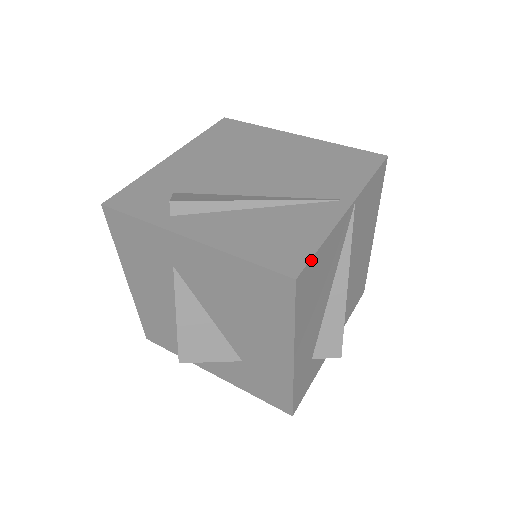
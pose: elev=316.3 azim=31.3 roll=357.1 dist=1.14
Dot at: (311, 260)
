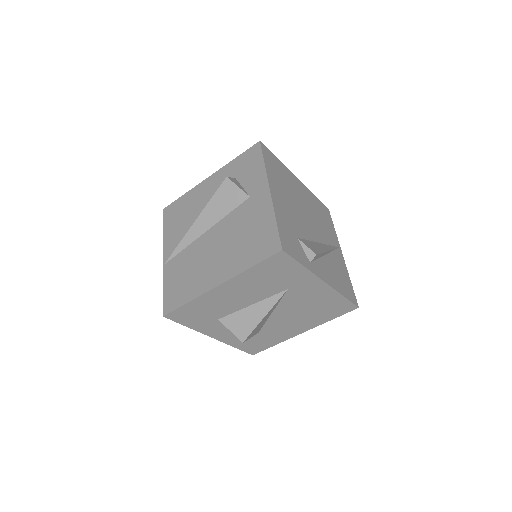
Dot at: (353, 293)
